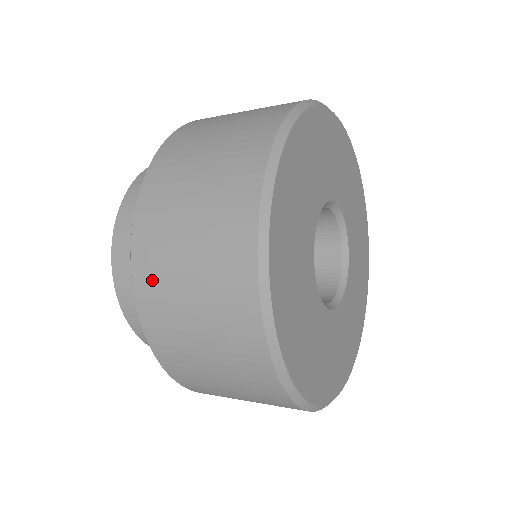
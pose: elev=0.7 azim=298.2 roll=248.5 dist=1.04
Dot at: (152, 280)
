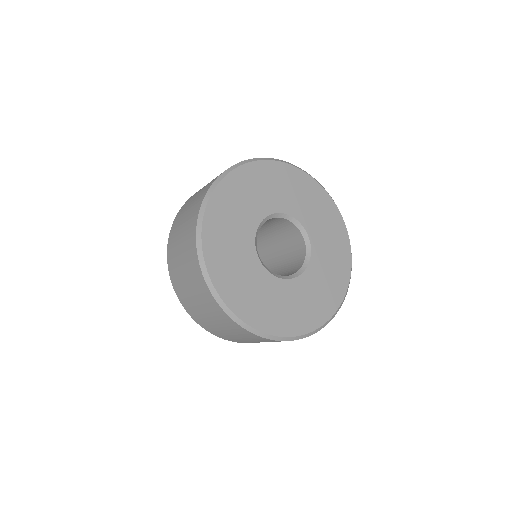
Dot at: occluded
